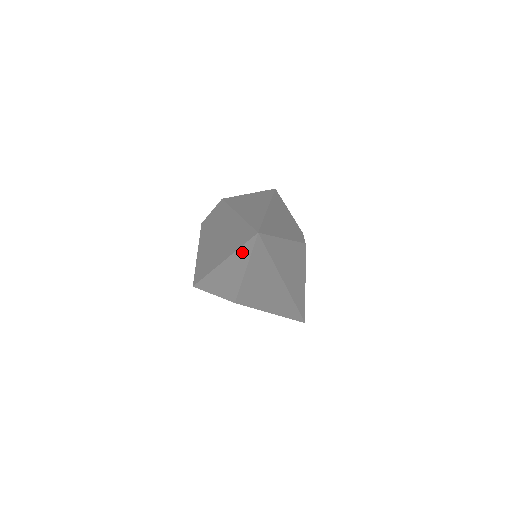
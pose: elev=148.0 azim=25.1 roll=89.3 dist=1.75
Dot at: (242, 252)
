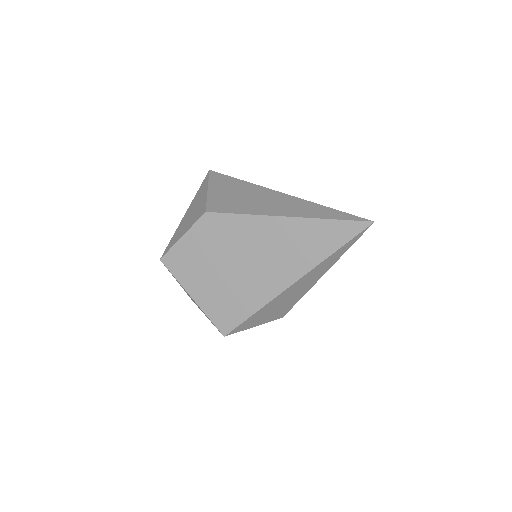
Dot at: (336, 255)
